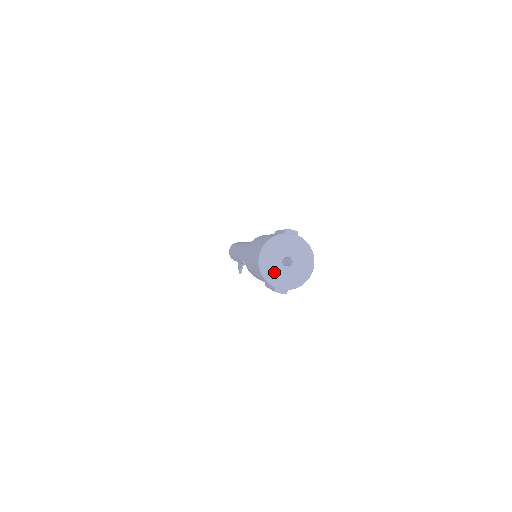
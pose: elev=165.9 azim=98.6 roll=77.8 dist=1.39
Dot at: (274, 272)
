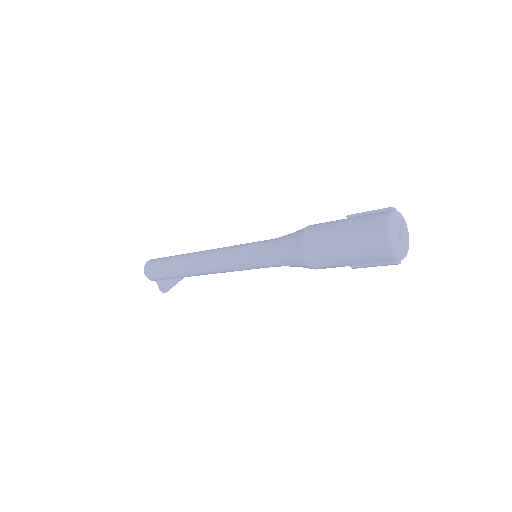
Dot at: (397, 245)
